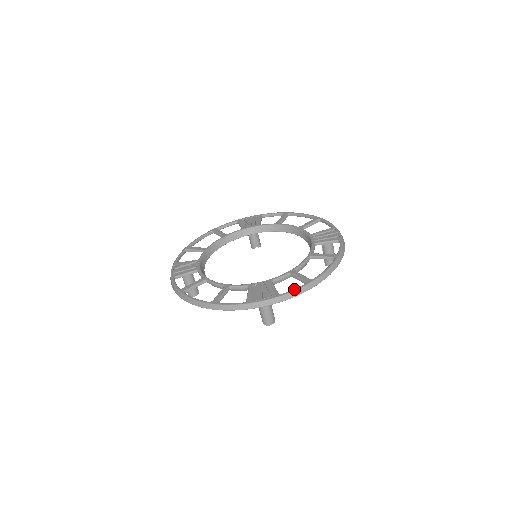
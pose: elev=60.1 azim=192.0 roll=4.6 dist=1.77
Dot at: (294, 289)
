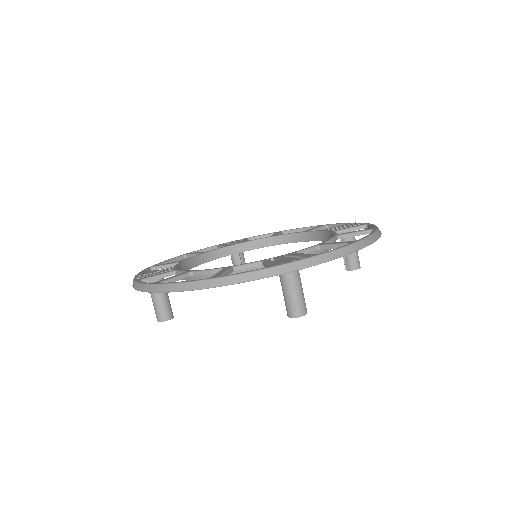
Dot at: (336, 248)
